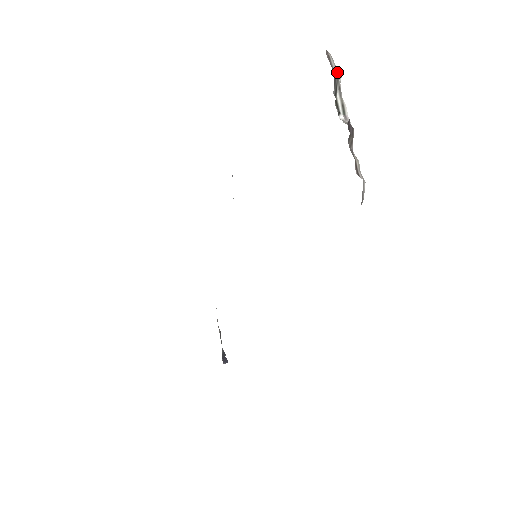
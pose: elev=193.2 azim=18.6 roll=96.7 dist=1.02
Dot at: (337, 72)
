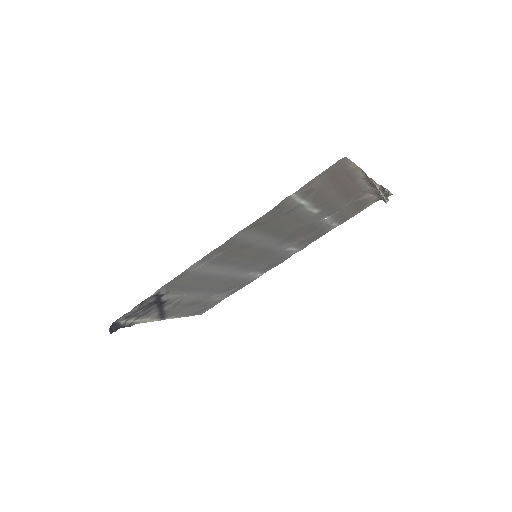
Dot at: occluded
